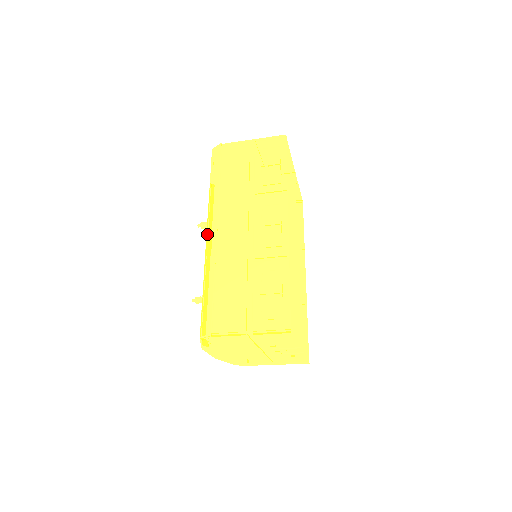
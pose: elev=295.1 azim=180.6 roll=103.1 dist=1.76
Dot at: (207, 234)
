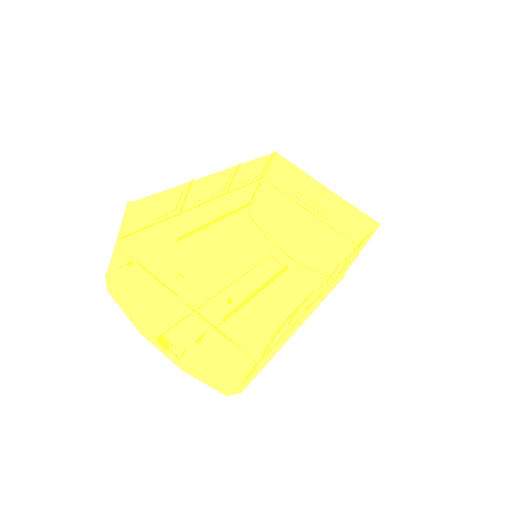
Dot at: occluded
